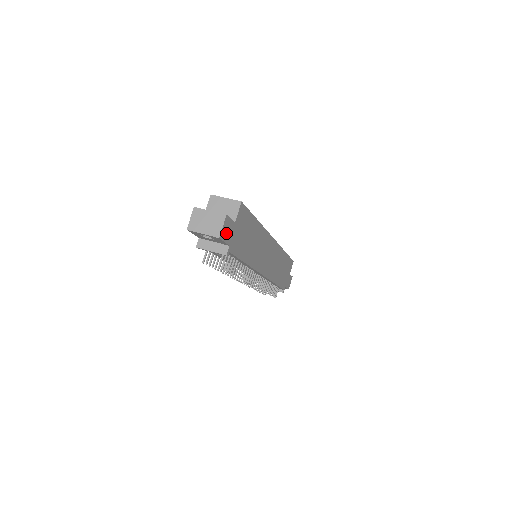
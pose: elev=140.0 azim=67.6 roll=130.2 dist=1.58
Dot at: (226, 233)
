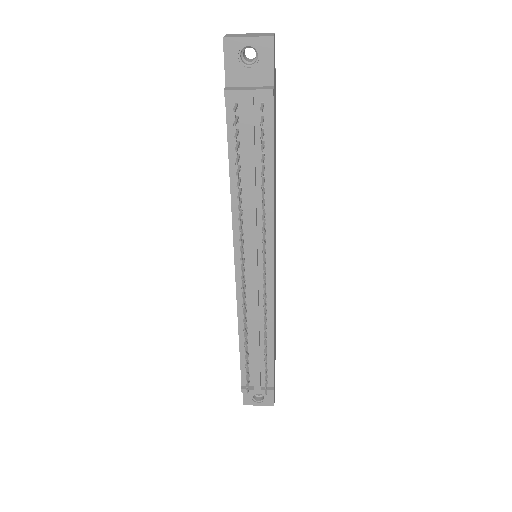
Dot at: occluded
